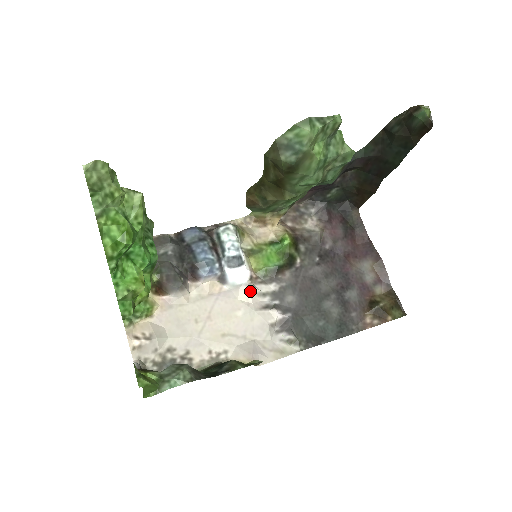
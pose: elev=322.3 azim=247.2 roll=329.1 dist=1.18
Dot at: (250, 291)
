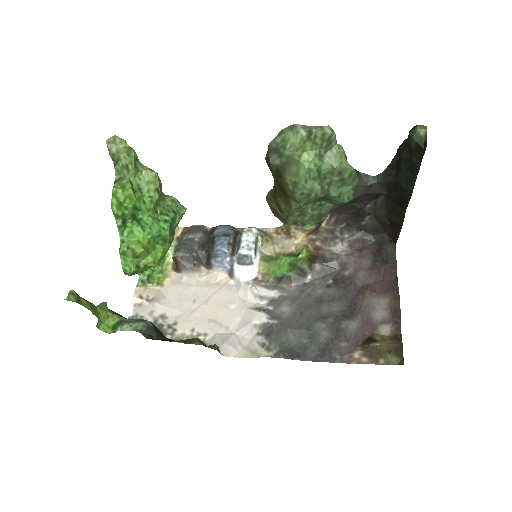
Dot at: (250, 290)
